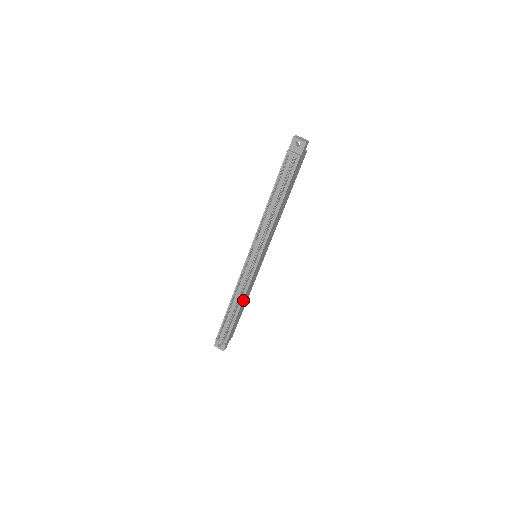
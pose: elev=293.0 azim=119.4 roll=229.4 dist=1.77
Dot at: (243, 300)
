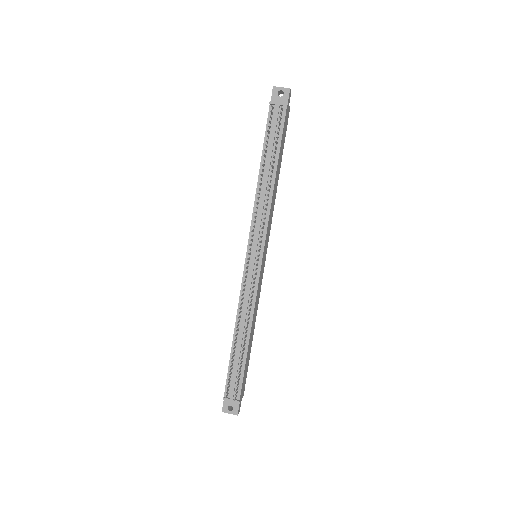
Dot at: (252, 322)
